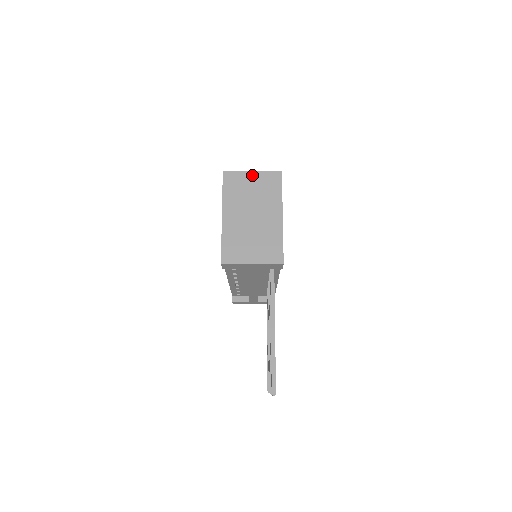
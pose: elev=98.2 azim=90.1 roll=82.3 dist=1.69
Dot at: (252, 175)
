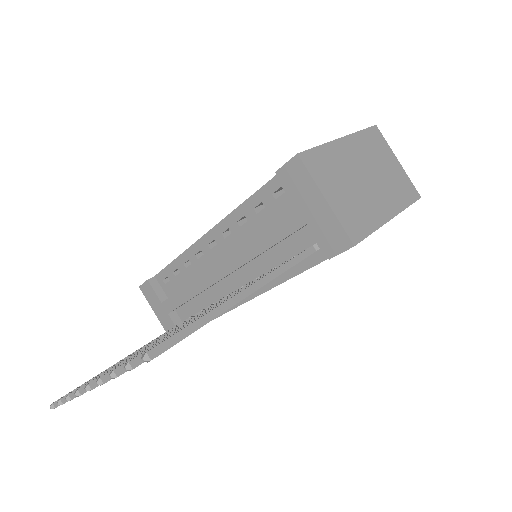
Dot at: (396, 162)
